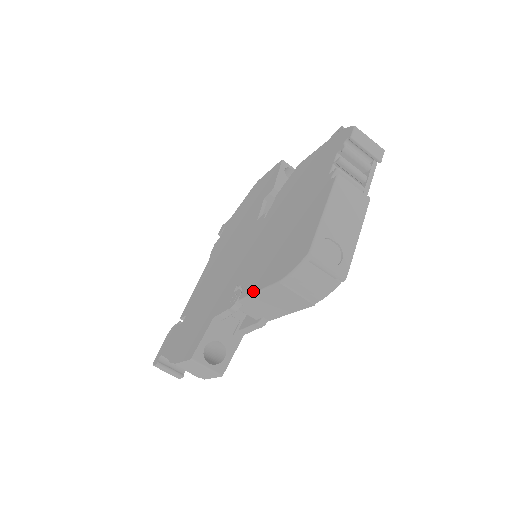
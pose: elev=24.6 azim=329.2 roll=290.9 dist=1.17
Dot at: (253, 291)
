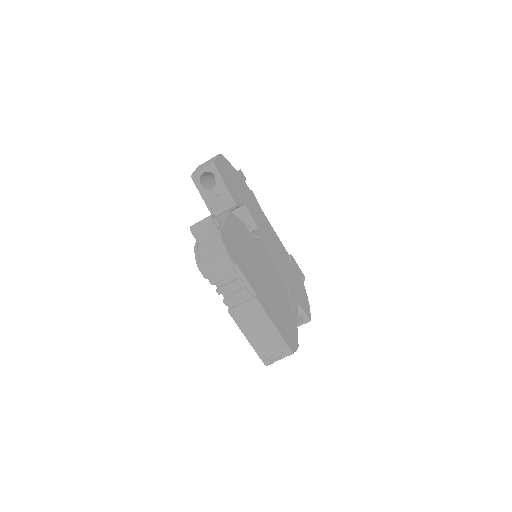
Dot at: occluded
